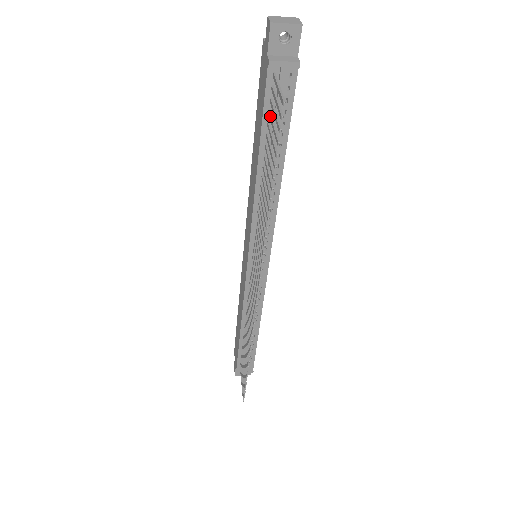
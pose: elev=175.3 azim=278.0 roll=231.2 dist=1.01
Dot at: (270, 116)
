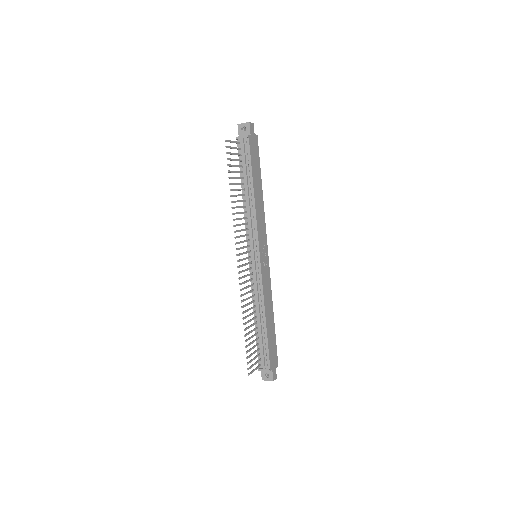
Dot at: (238, 160)
